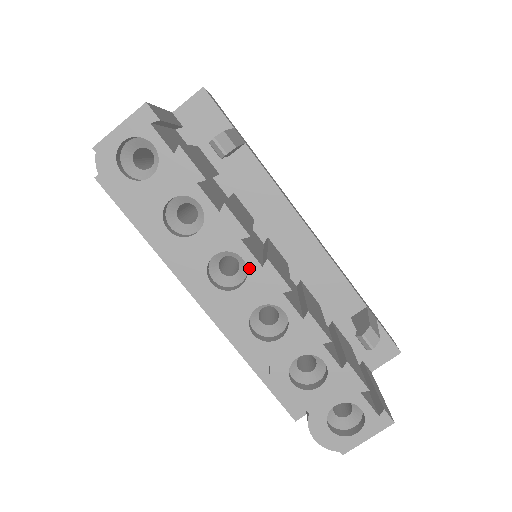
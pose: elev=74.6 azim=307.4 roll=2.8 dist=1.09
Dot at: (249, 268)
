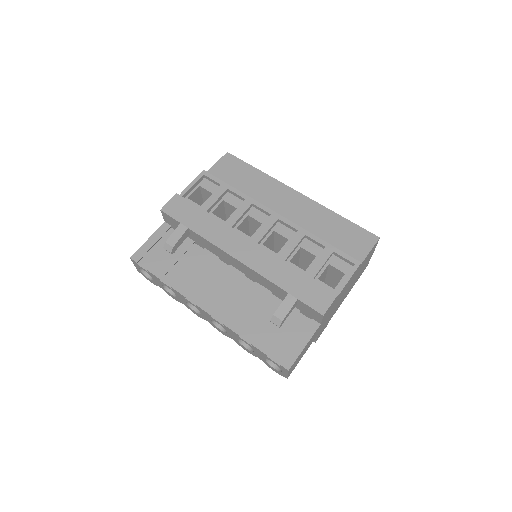
Dot at: occluded
